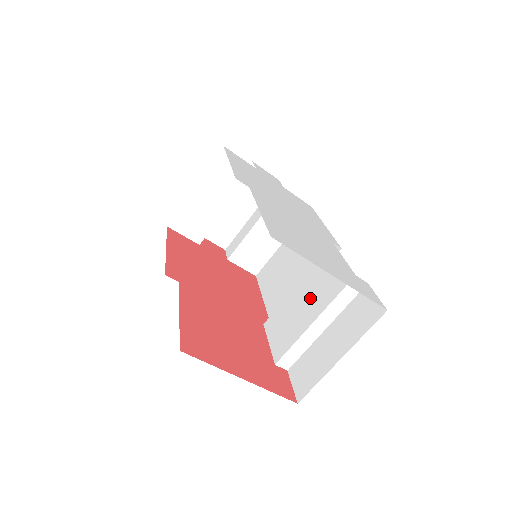
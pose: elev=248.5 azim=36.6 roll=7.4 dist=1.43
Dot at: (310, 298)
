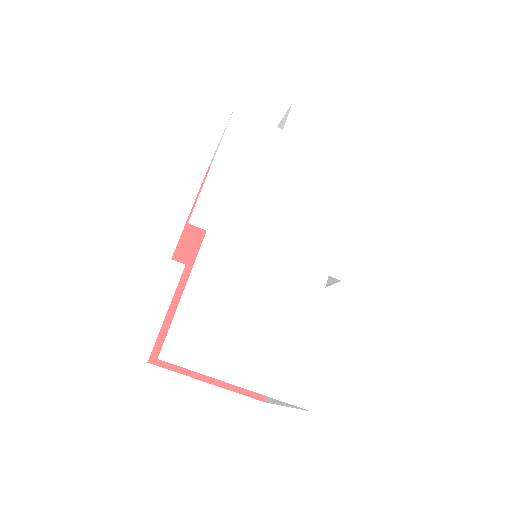
Dot at: occluded
